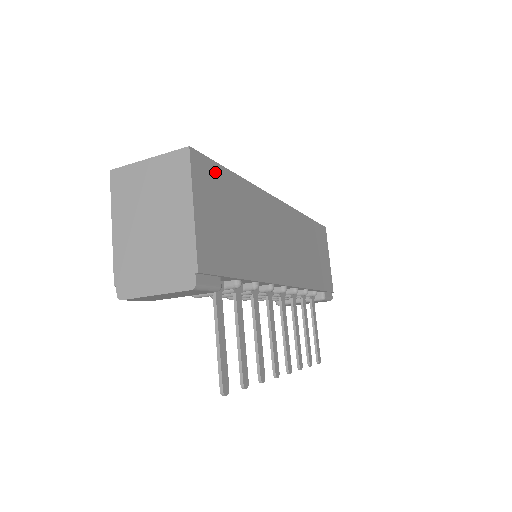
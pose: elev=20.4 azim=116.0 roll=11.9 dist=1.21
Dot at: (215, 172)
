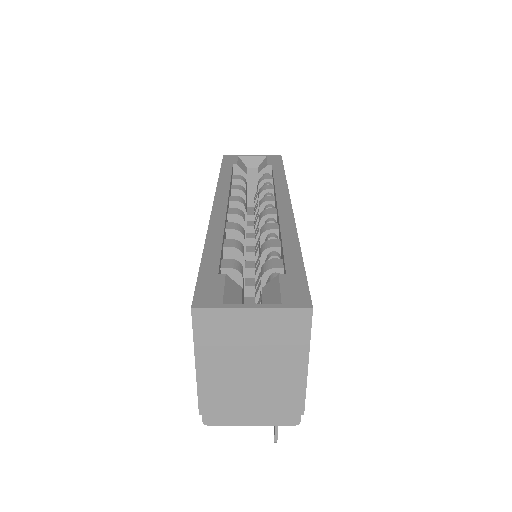
Dot at: occluded
